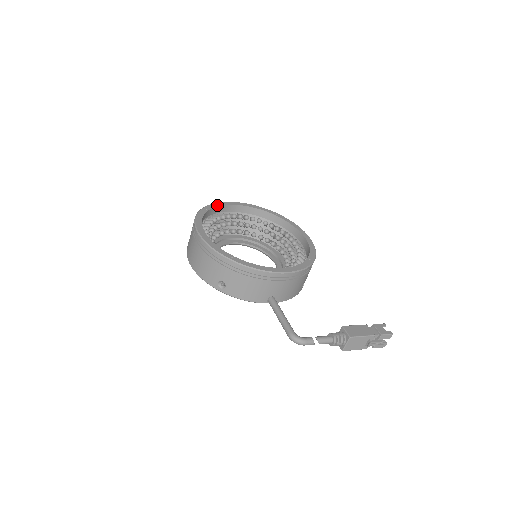
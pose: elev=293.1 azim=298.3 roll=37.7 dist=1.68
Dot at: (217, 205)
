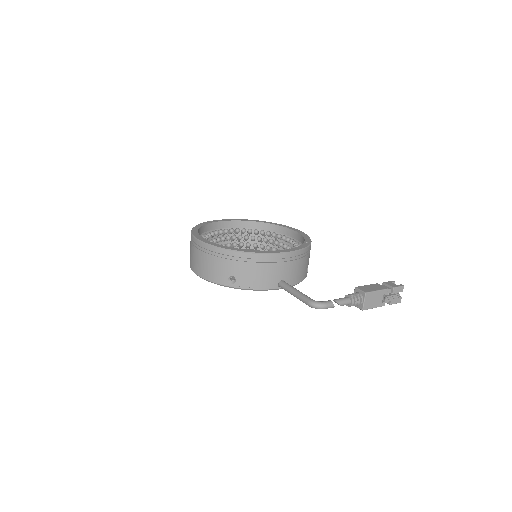
Dot at: (208, 223)
